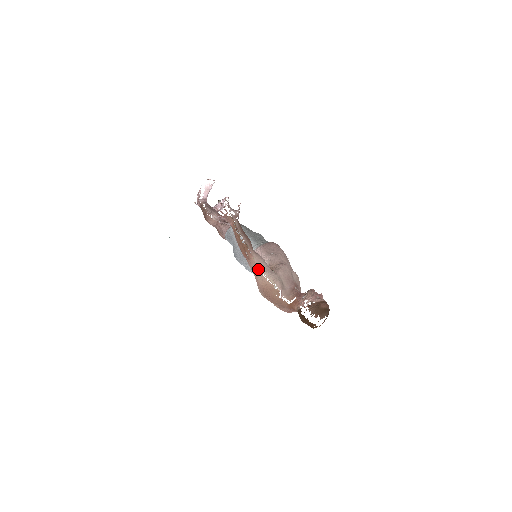
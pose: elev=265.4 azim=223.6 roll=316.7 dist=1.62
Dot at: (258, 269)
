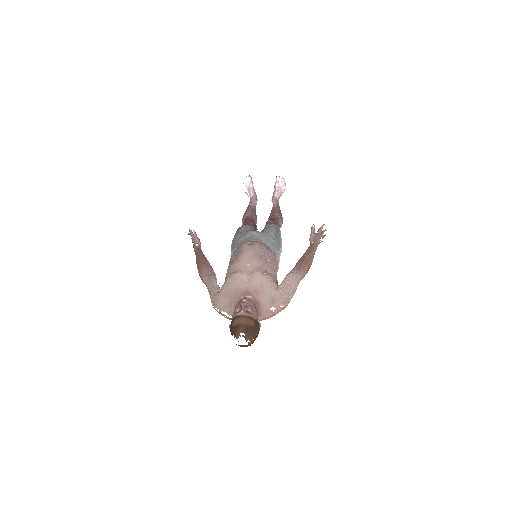
Dot at: occluded
